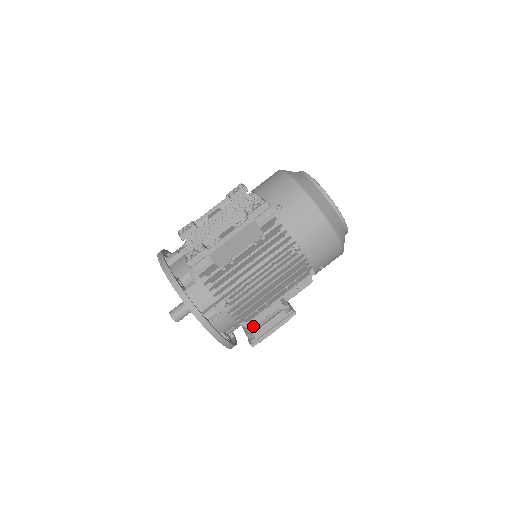
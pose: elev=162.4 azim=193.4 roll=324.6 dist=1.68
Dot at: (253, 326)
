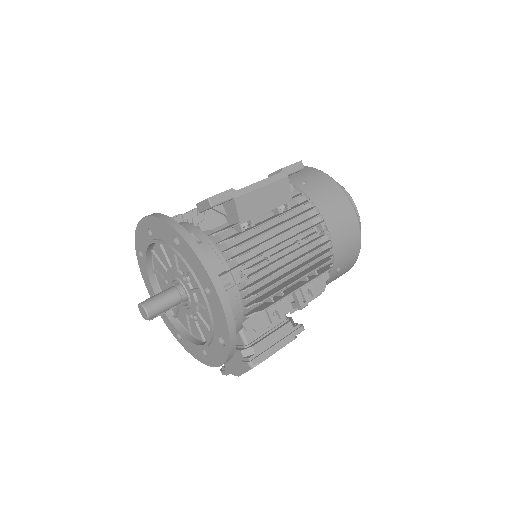
Dot at: (257, 332)
